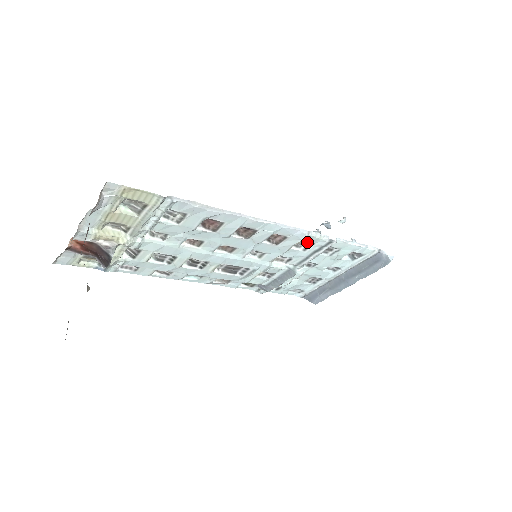
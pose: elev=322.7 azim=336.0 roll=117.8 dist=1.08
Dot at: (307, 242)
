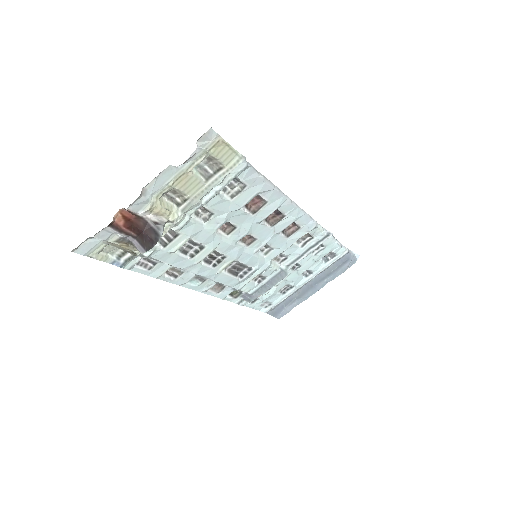
Dot at: (308, 236)
